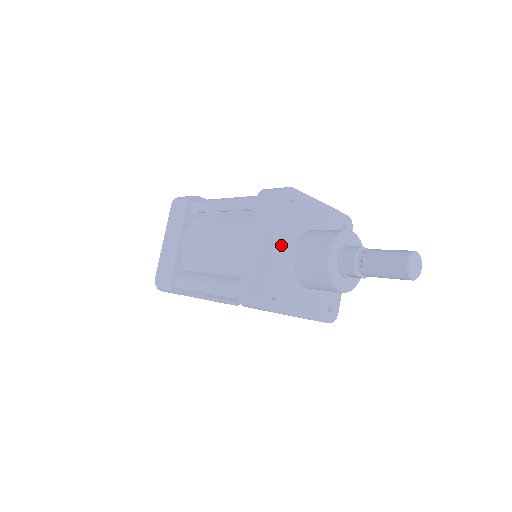
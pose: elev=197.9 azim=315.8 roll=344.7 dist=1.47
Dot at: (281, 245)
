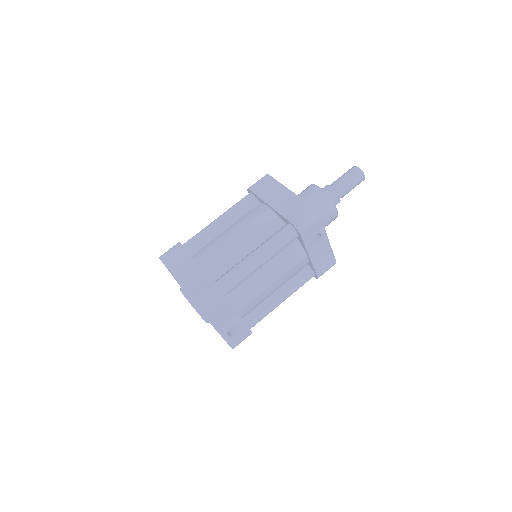
Dot at: occluded
